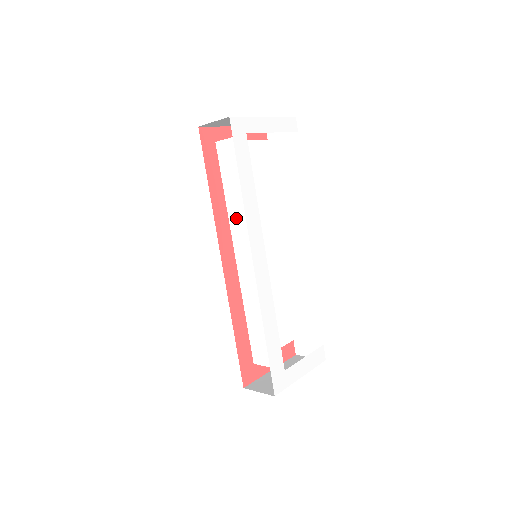
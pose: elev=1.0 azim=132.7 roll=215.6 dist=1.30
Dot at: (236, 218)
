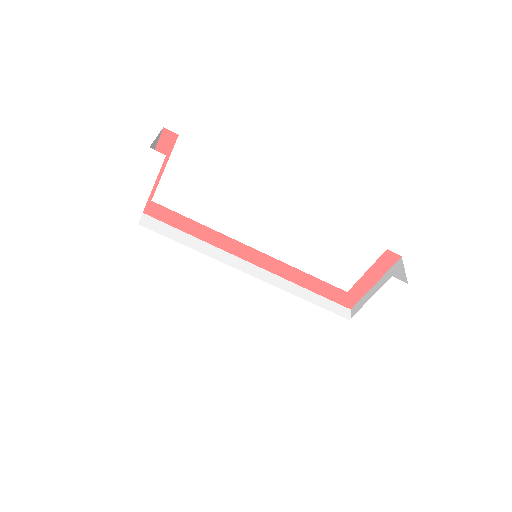
Dot at: occluded
